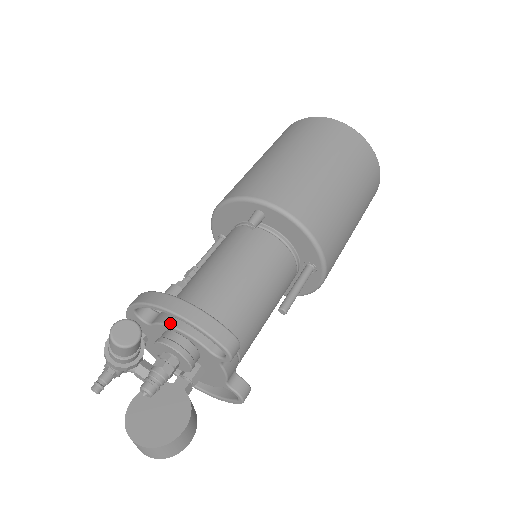
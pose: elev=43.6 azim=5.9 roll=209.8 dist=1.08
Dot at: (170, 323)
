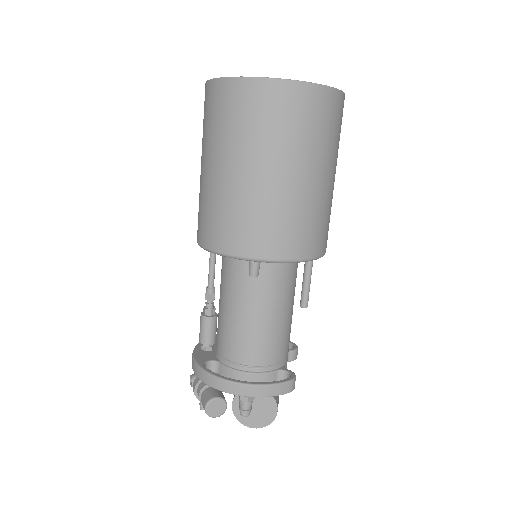
Dot at: occluded
